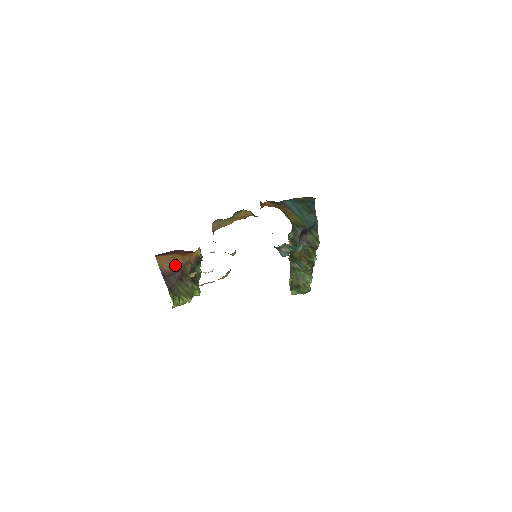
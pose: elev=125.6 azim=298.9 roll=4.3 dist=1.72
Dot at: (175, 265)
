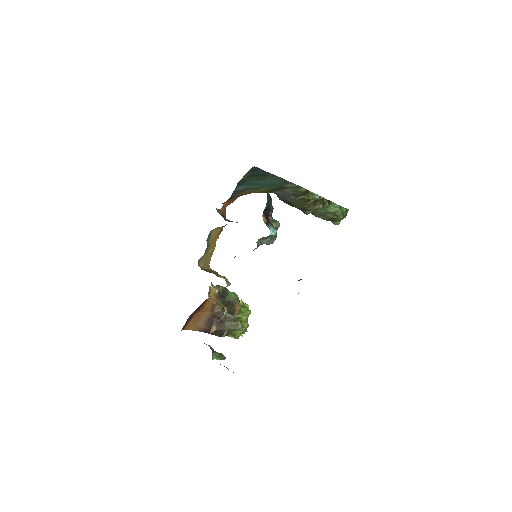
Dot at: (205, 318)
